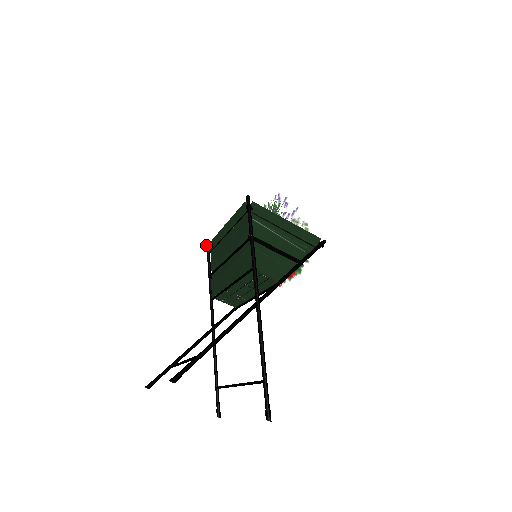
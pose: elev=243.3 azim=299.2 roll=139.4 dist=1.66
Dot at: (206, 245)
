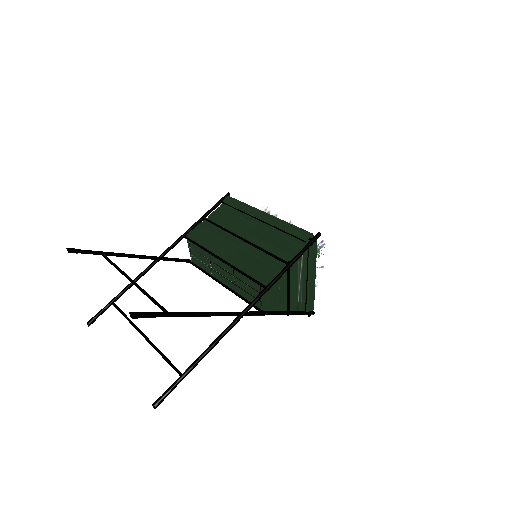
Dot at: (227, 193)
